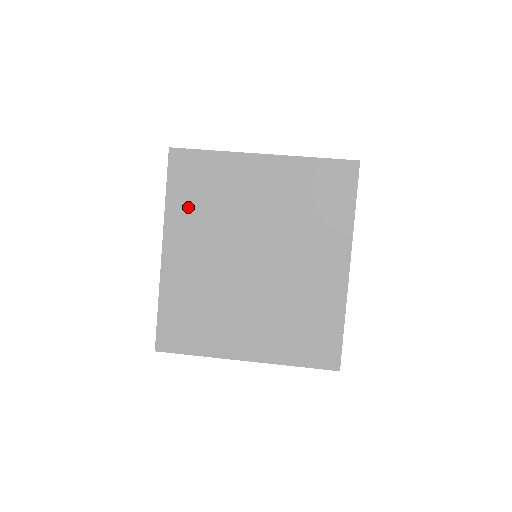
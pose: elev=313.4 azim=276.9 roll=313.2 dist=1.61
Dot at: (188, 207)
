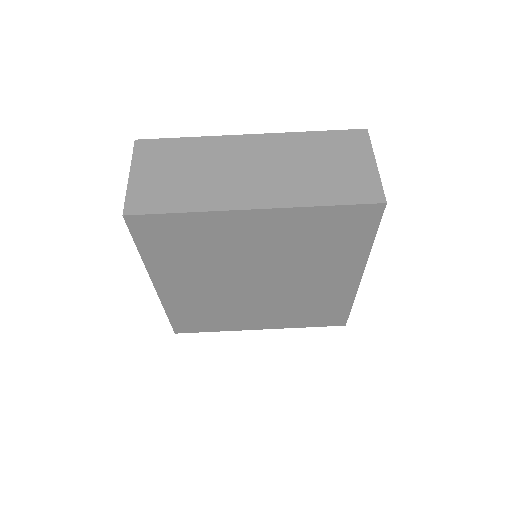
Dot at: (171, 258)
